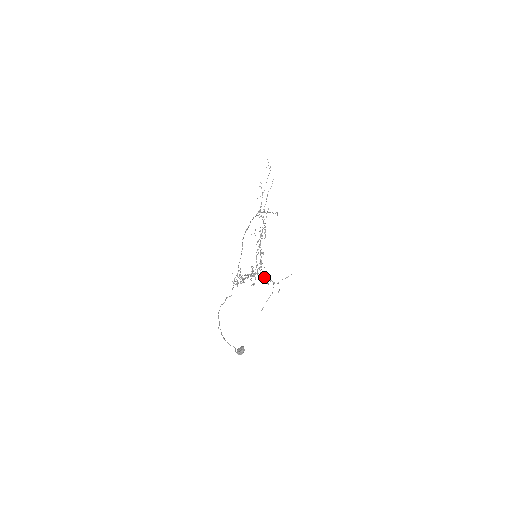
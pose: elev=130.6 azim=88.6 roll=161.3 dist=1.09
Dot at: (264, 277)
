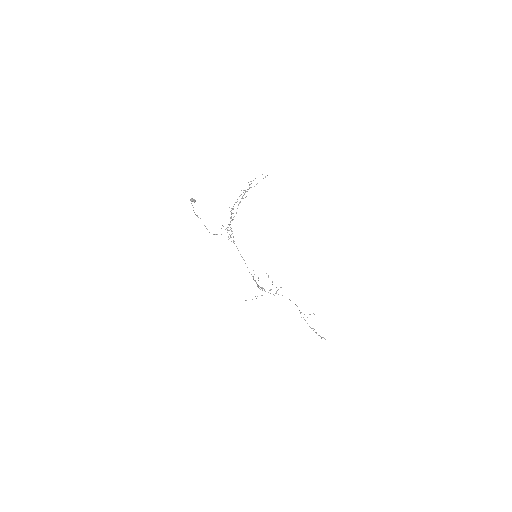
Dot at: (260, 289)
